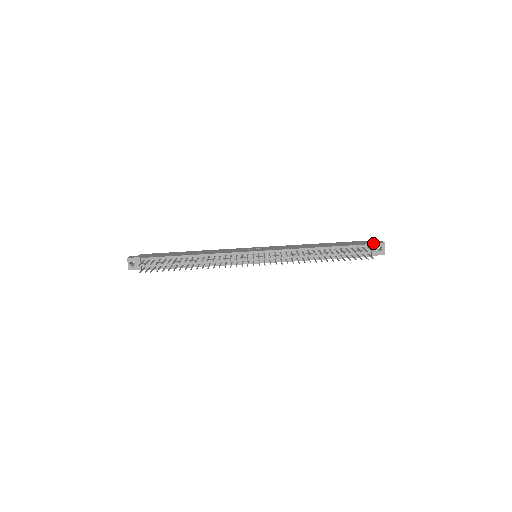
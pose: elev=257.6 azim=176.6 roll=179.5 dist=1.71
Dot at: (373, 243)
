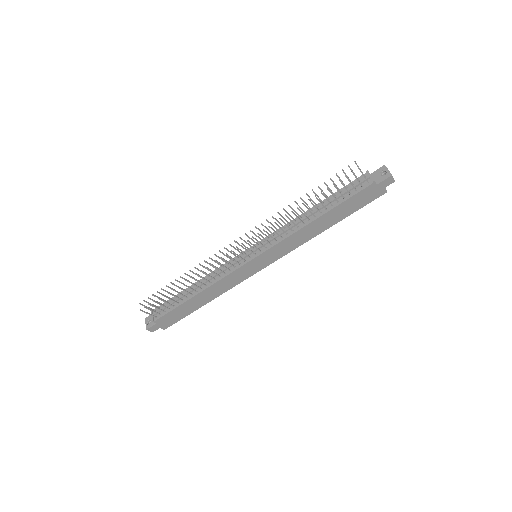
Dot at: (372, 173)
